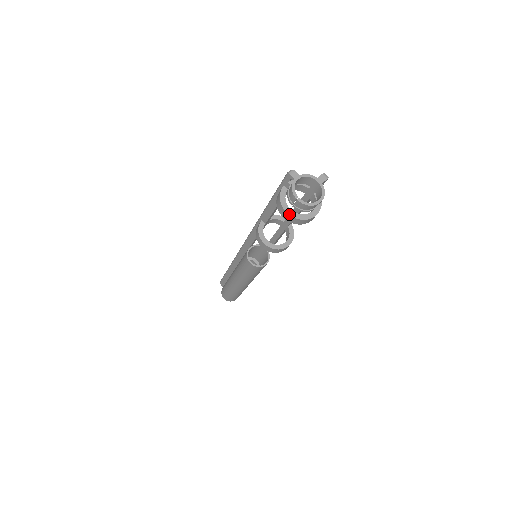
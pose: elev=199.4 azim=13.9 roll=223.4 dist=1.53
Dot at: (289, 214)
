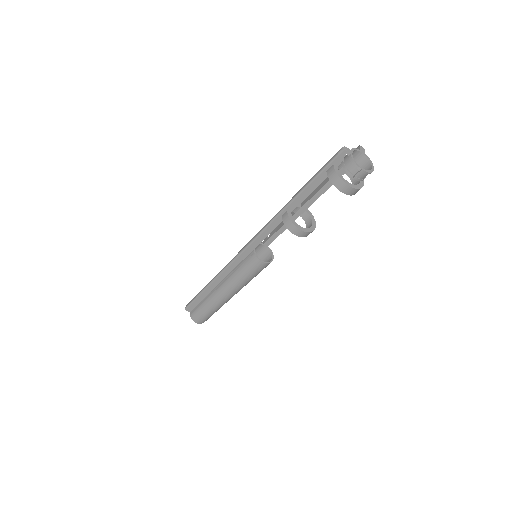
Dot at: (351, 186)
